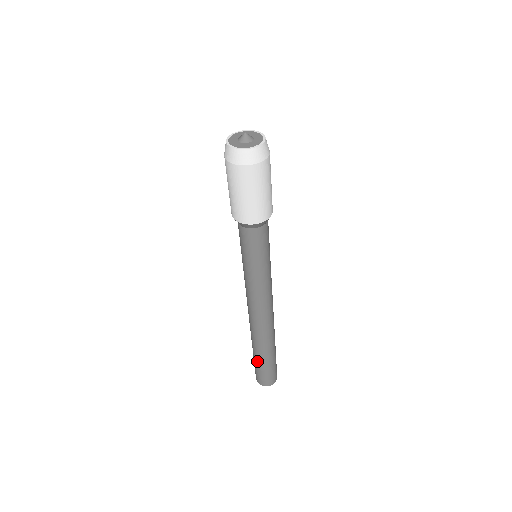
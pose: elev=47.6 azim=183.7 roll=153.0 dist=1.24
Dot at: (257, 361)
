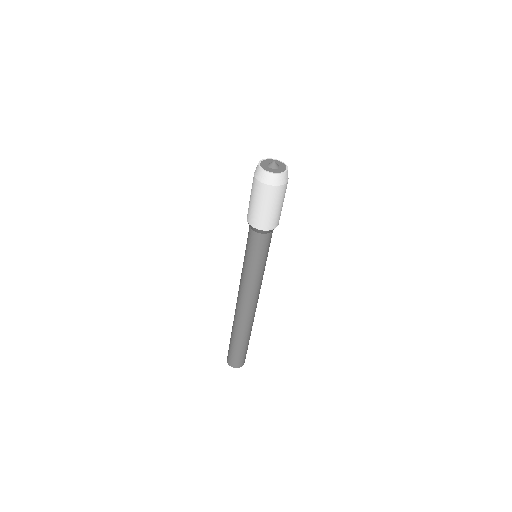
Dot at: (230, 339)
